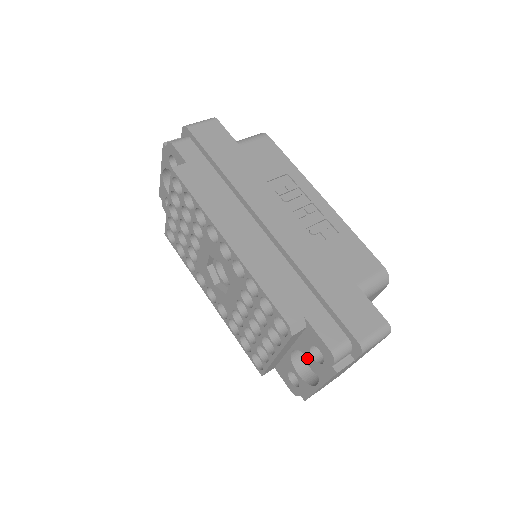
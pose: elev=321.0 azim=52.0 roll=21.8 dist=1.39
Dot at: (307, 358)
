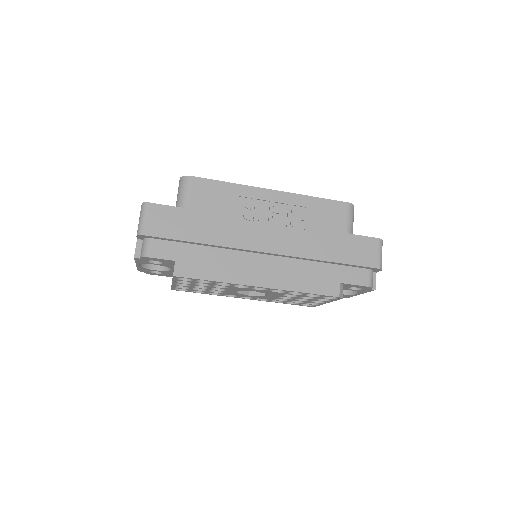
Dot at: occluded
